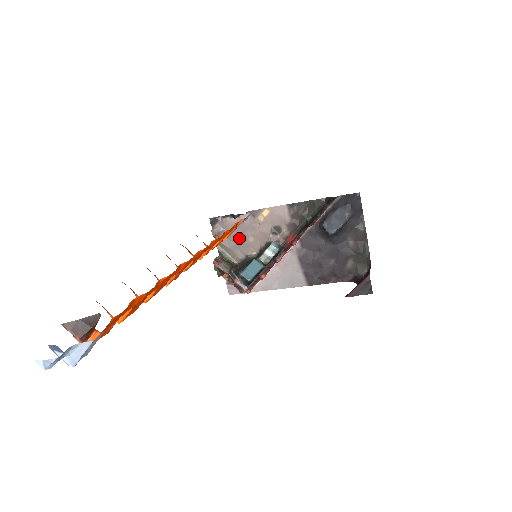
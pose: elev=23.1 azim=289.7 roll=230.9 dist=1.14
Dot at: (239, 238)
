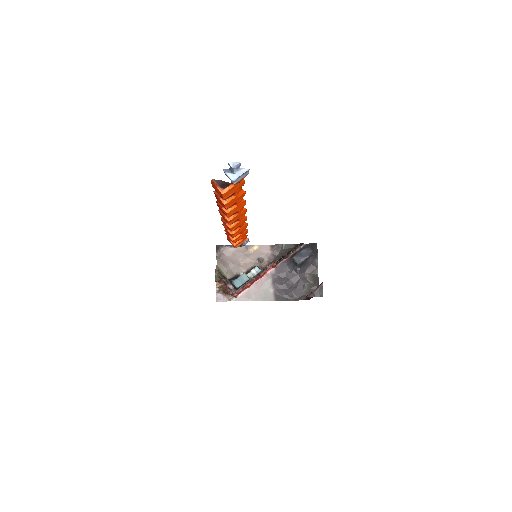
Dot at: (233, 262)
